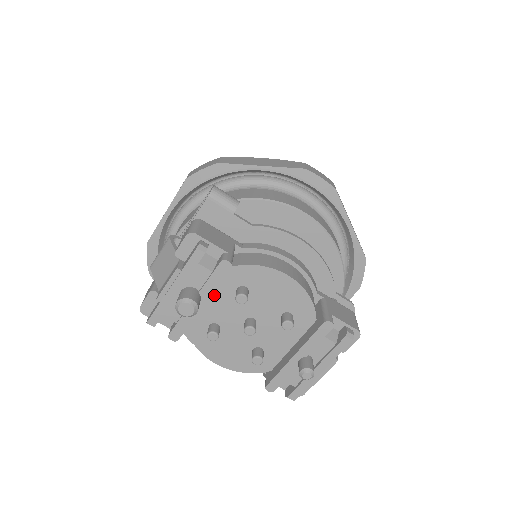
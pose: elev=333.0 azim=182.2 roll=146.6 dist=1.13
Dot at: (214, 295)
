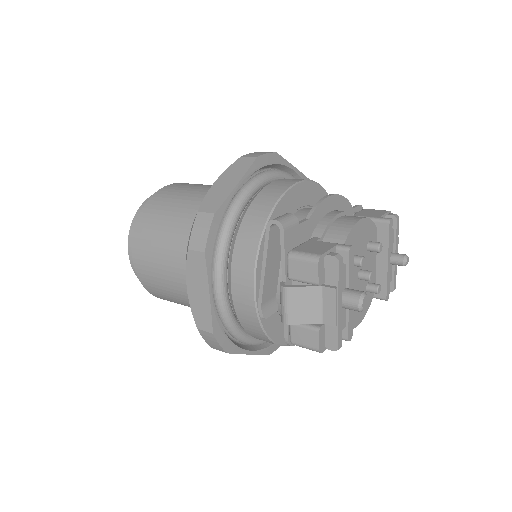
Dot at: occluded
